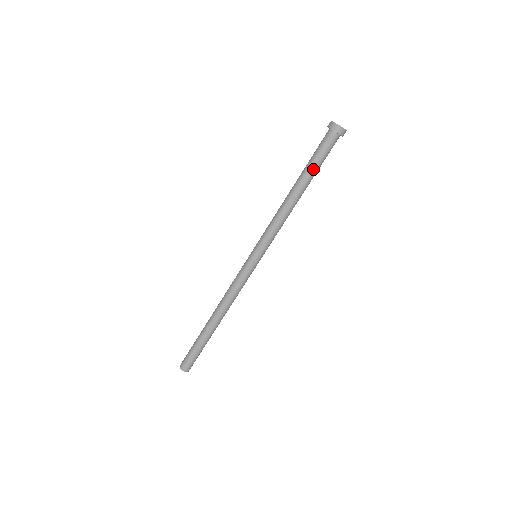
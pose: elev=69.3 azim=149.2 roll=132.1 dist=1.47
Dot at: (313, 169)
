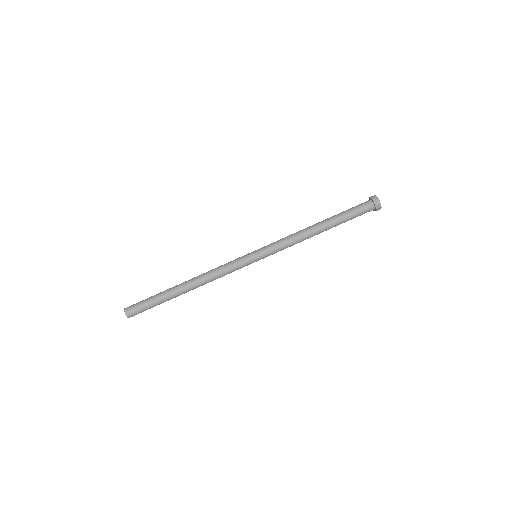
Dot at: (342, 218)
